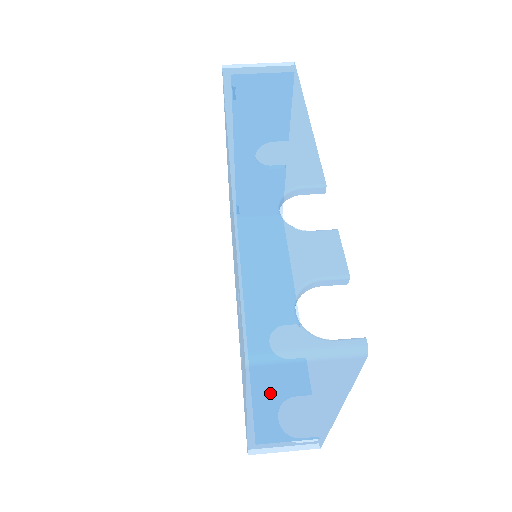
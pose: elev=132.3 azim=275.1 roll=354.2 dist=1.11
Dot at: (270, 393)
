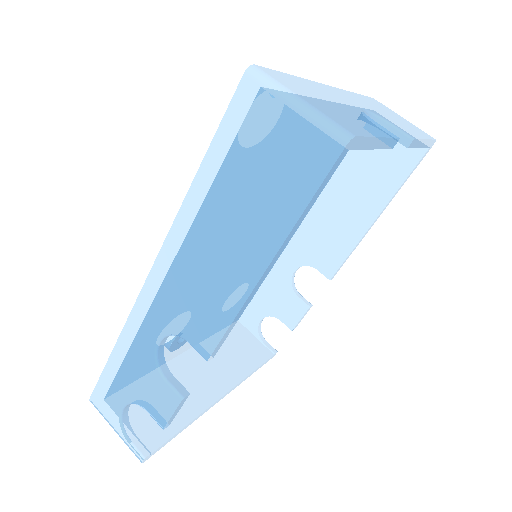
Dot at: occluded
